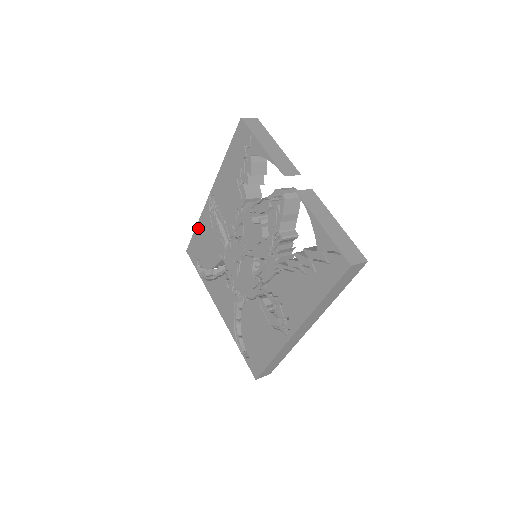
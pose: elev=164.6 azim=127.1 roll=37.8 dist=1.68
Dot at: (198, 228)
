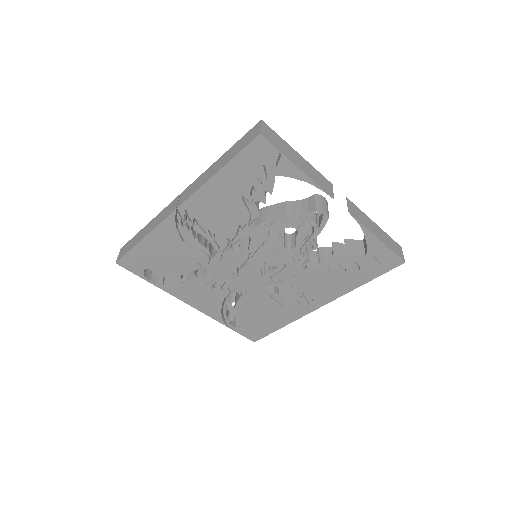
Dot at: (147, 241)
